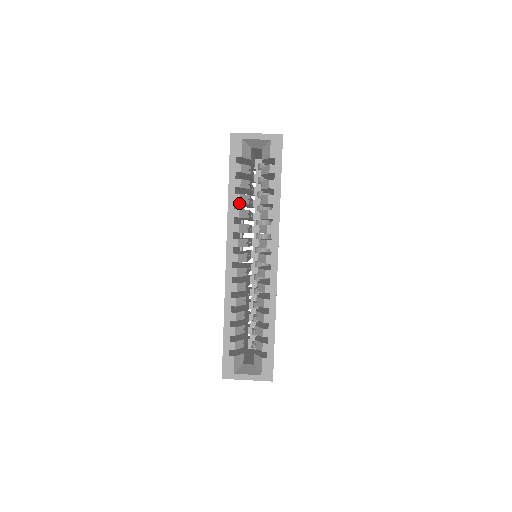
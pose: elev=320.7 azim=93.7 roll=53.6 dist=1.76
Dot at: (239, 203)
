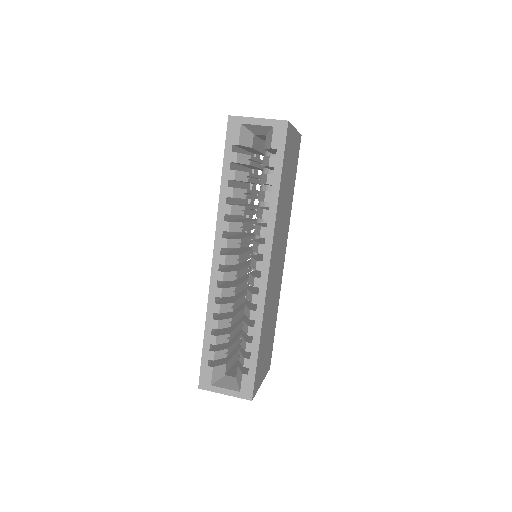
Dot at: occluded
